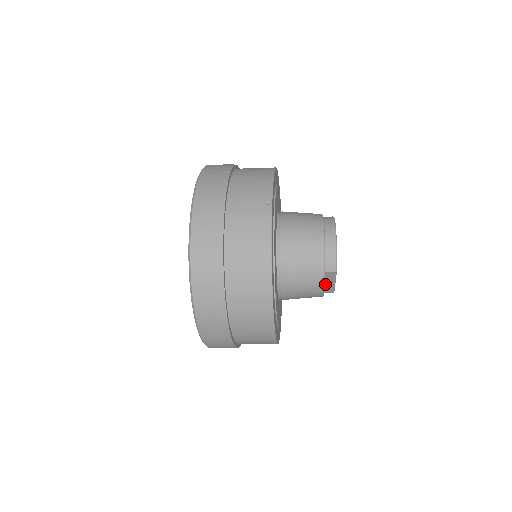
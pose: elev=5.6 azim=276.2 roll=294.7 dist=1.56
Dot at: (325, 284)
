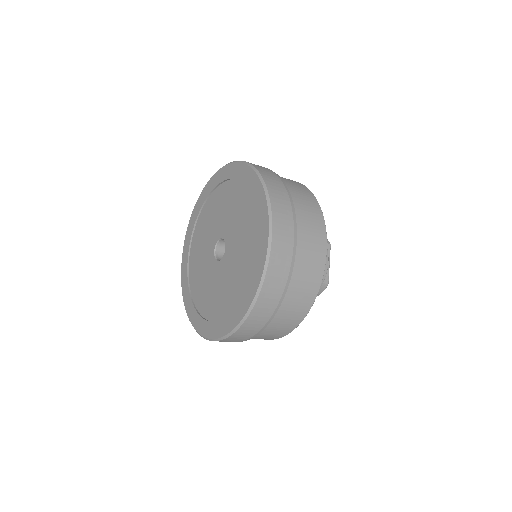
Dot at: occluded
